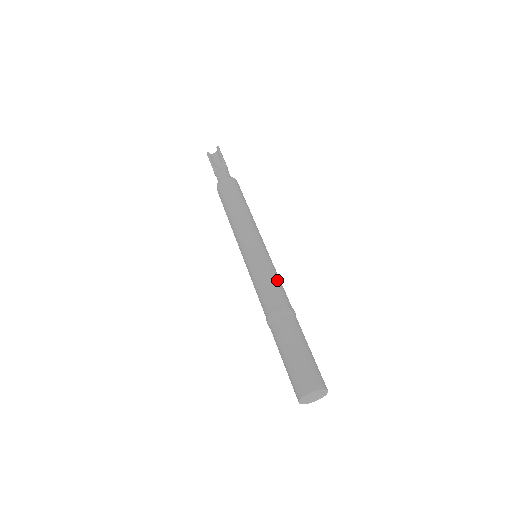
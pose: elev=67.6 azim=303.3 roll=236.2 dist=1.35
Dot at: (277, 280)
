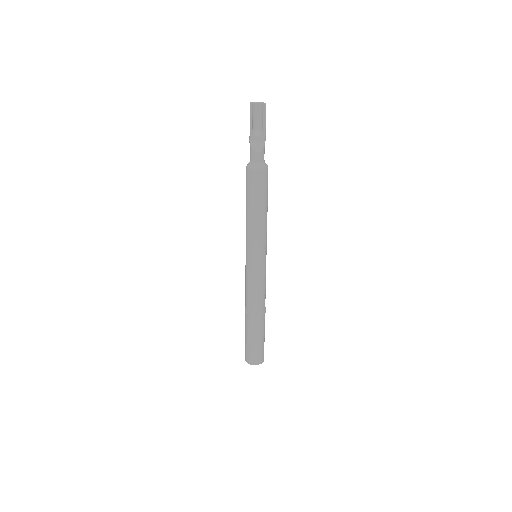
Dot at: (265, 288)
